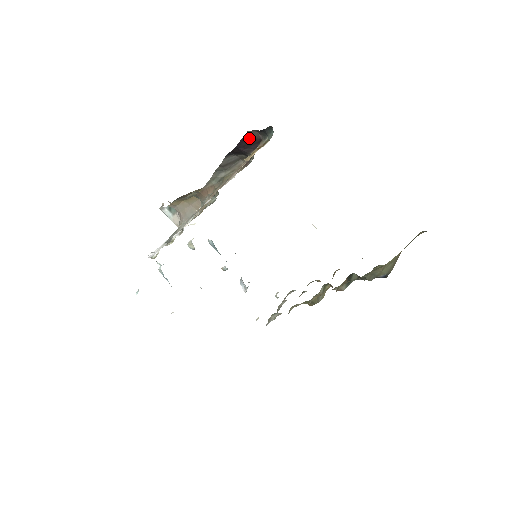
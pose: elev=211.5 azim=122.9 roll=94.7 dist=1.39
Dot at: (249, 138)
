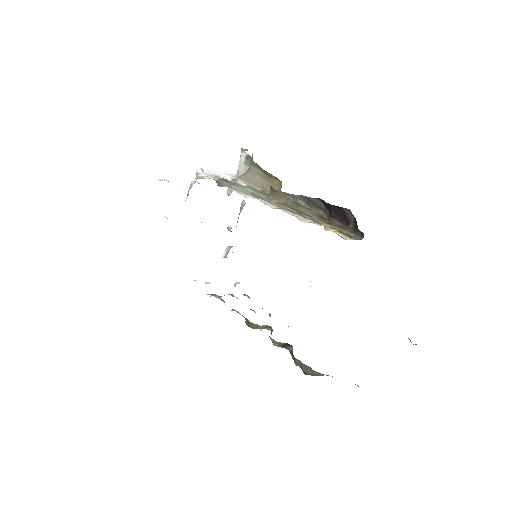
Dot at: (345, 212)
